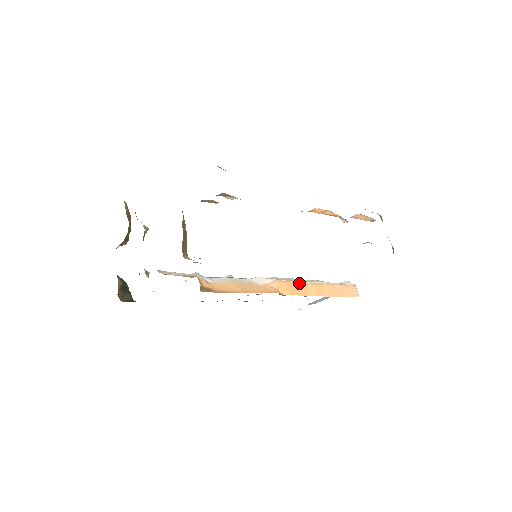
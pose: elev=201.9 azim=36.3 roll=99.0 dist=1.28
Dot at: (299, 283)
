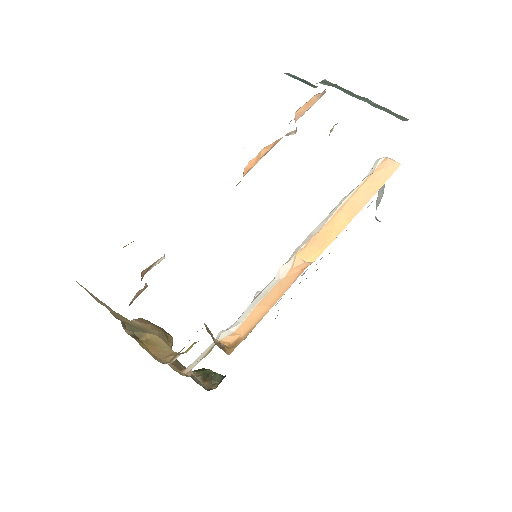
Dot at: (322, 229)
